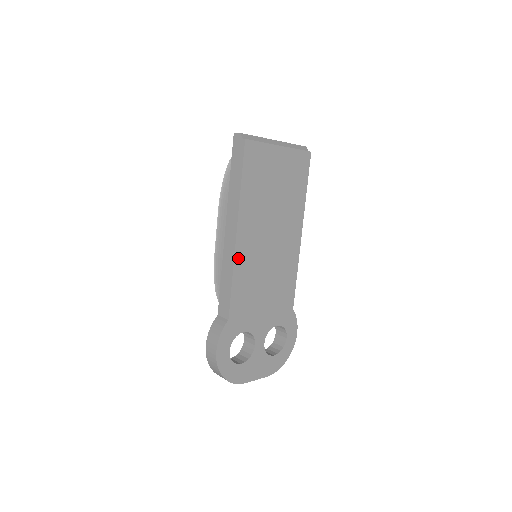
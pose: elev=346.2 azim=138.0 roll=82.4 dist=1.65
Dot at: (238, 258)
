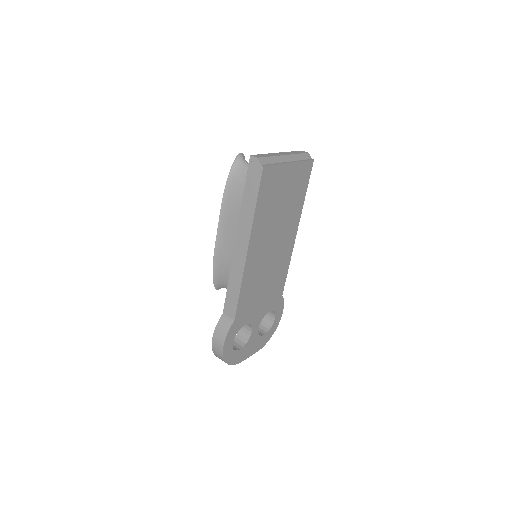
Dot at: (247, 270)
